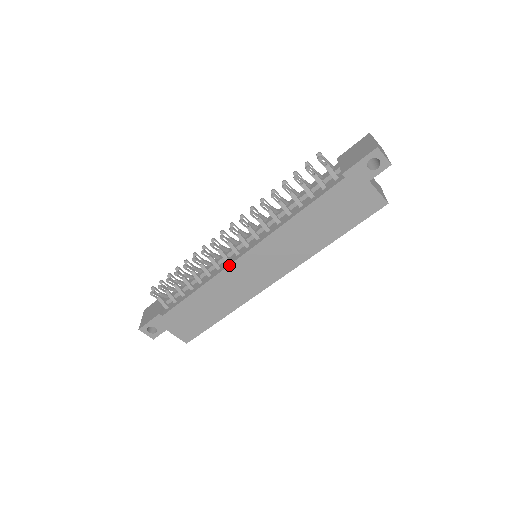
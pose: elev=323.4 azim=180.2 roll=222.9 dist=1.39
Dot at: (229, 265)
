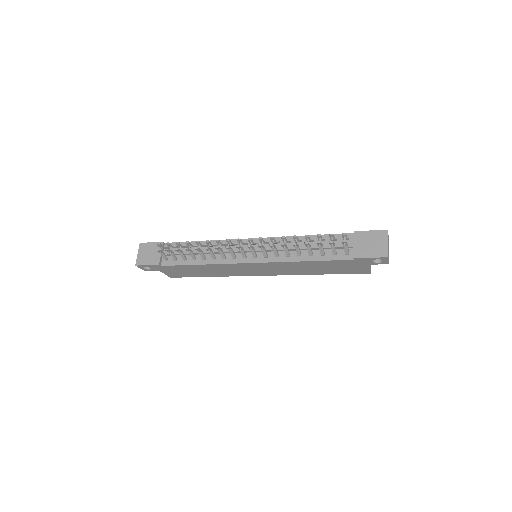
Dot at: (235, 263)
